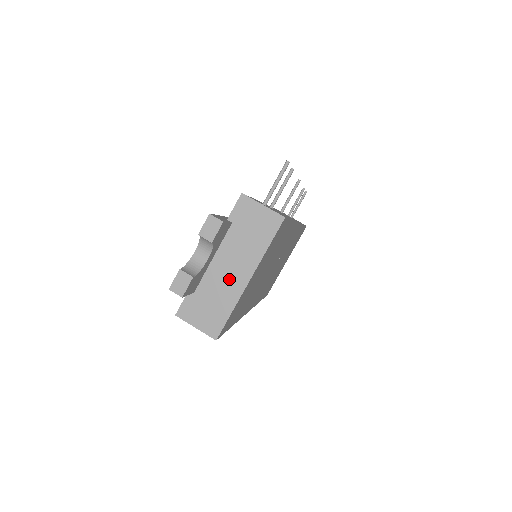
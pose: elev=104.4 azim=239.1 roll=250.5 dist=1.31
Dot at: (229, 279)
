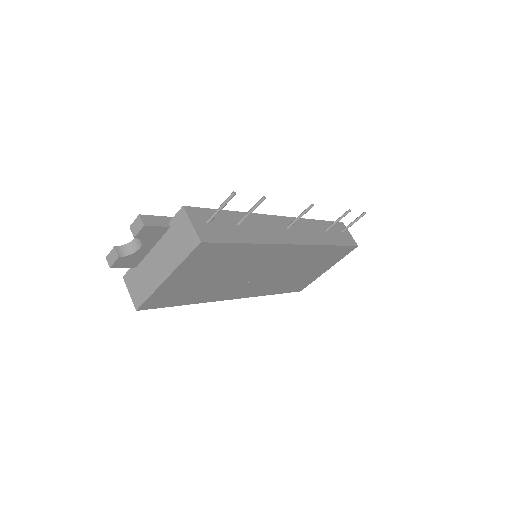
Dot at: (156, 270)
